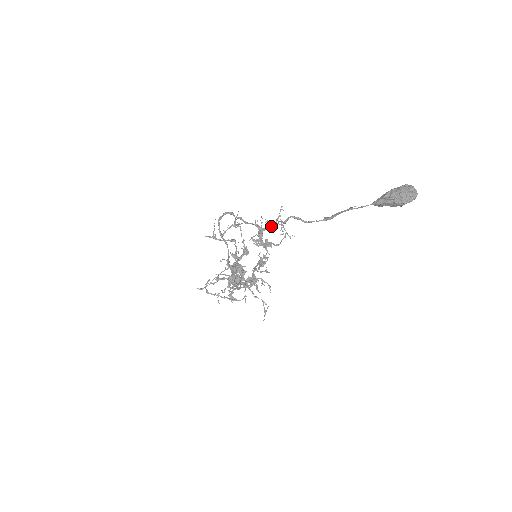
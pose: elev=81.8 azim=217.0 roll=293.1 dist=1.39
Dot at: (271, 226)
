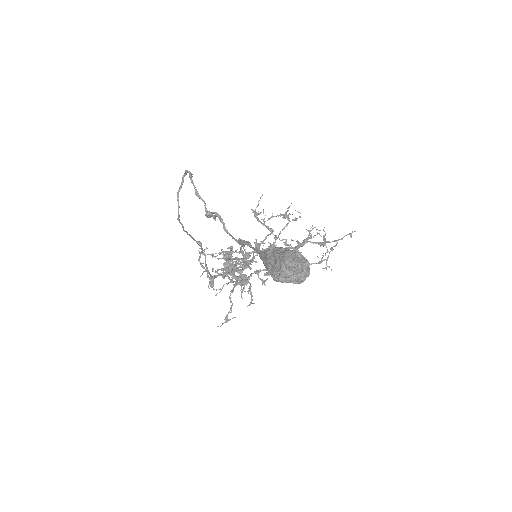
Dot at: (320, 242)
